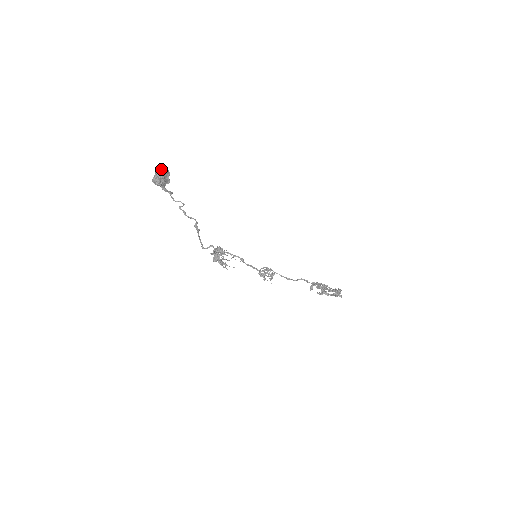
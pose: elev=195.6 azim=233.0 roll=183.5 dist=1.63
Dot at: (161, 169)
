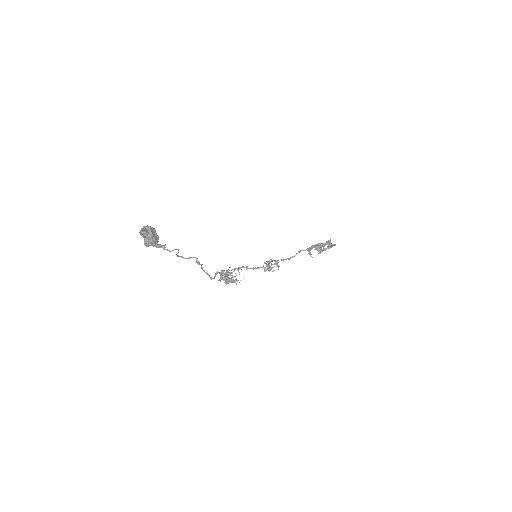
Dot at: (146, 230)
